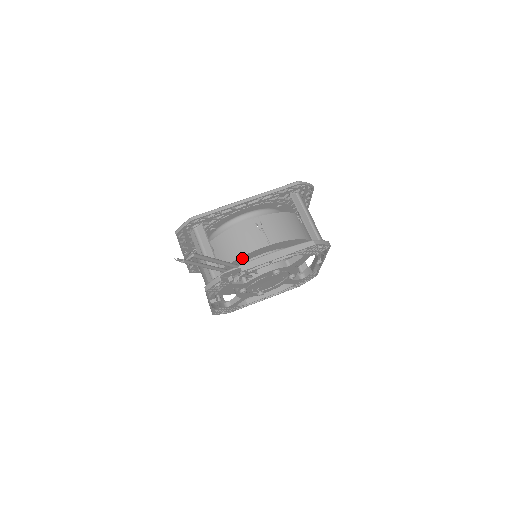
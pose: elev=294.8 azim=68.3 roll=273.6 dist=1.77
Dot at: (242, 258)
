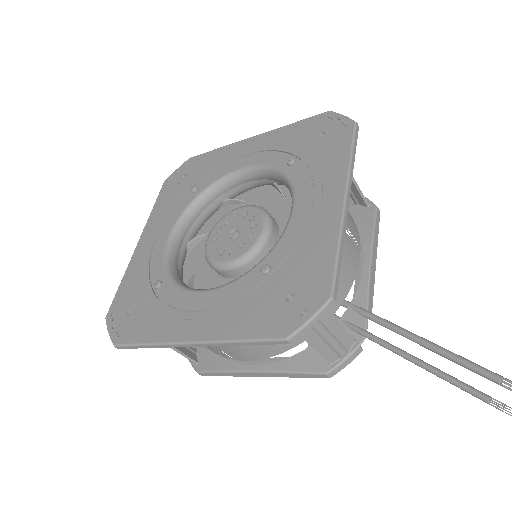
Dot at: occluded
